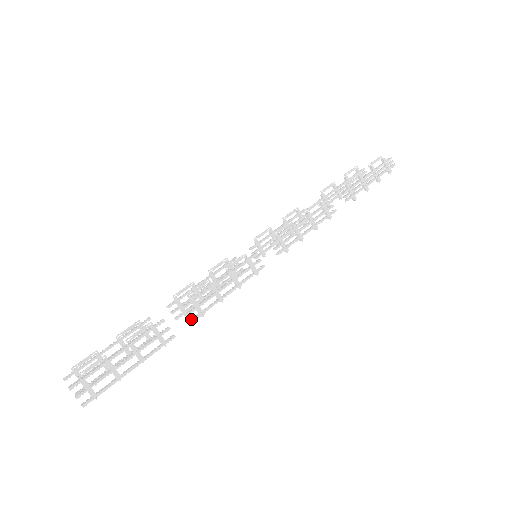
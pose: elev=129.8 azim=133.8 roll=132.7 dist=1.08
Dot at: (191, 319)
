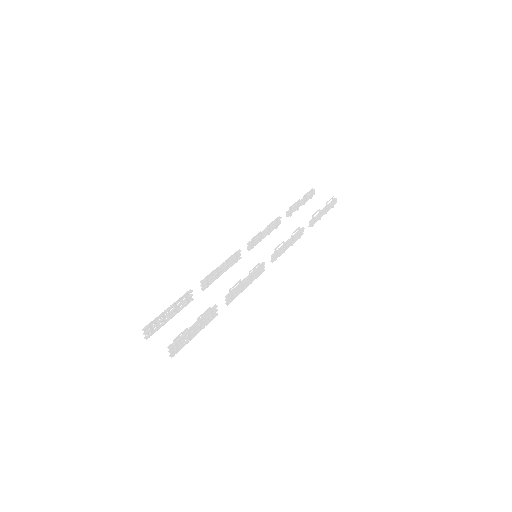
Dot at: (227, 304)
